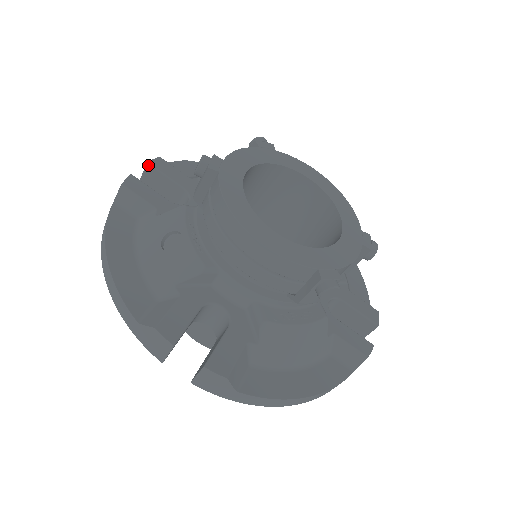
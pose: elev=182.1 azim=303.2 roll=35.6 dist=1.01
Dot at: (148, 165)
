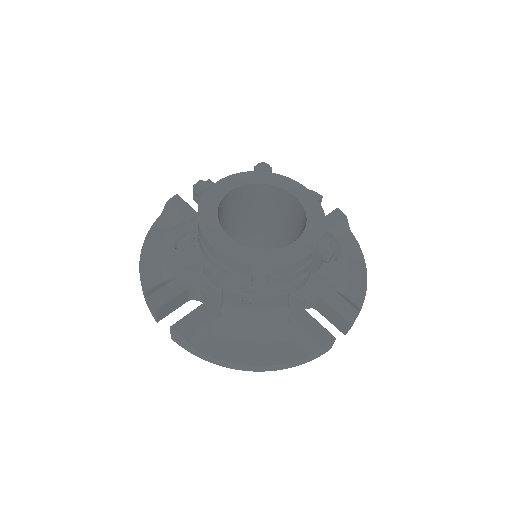
Dot at: occluded
